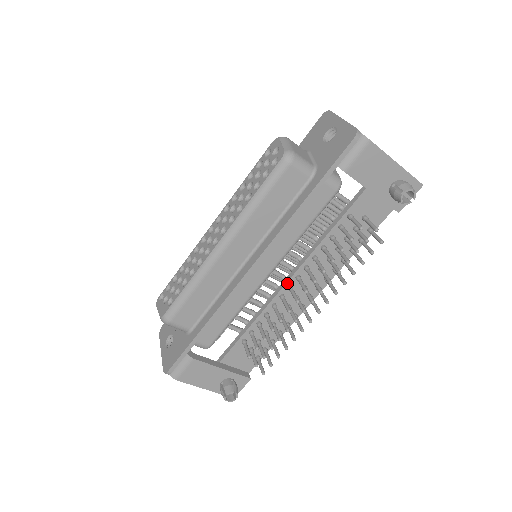
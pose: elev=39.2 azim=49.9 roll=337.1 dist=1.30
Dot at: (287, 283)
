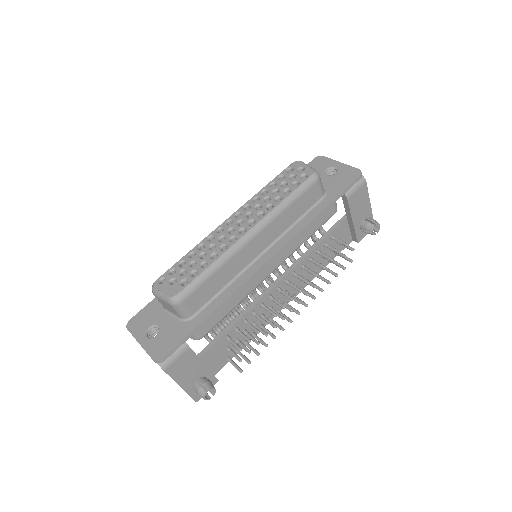
Dot at: (277, 285)
